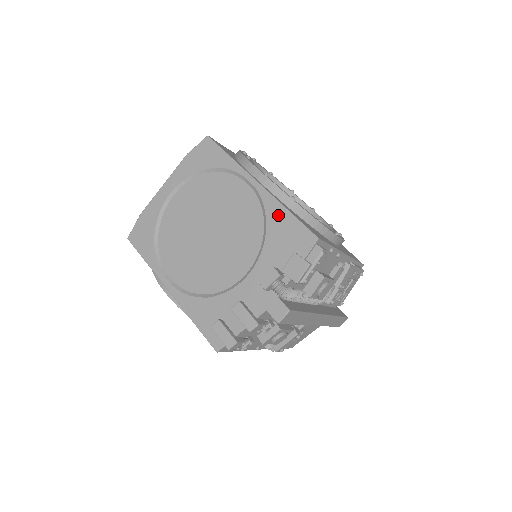
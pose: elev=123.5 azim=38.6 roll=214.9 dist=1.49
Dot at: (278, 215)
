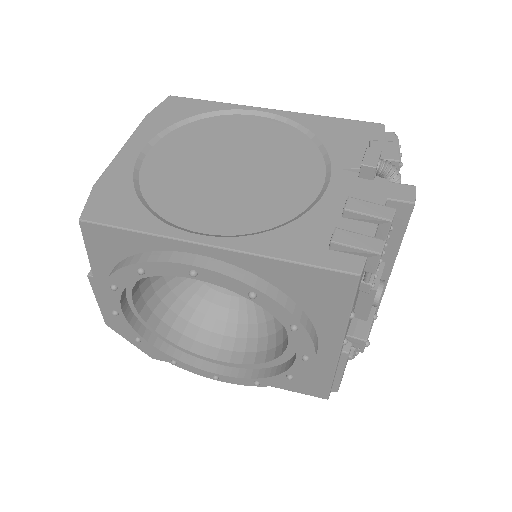
Dot at: (321, 122)
